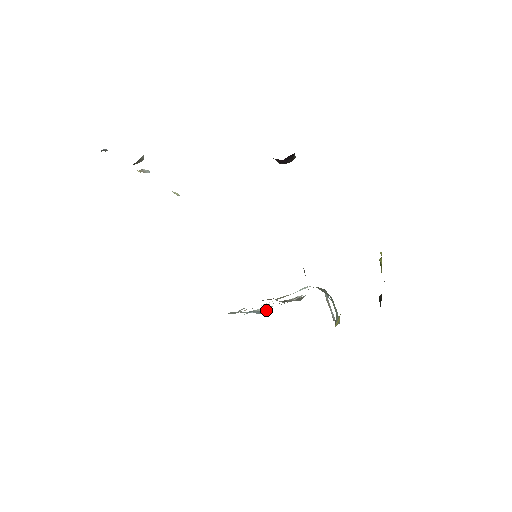
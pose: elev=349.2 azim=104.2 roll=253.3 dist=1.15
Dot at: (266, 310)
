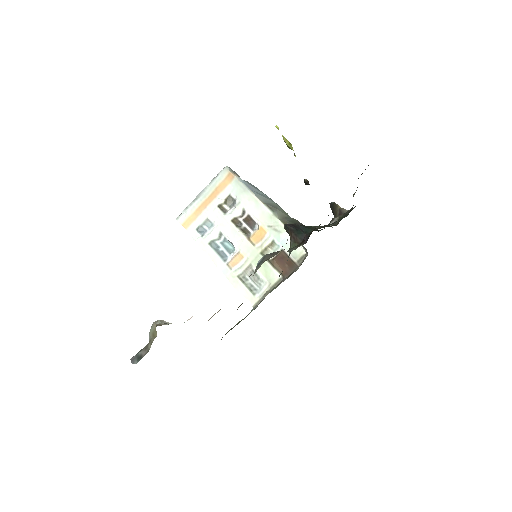
Dot at: (209, 225)
